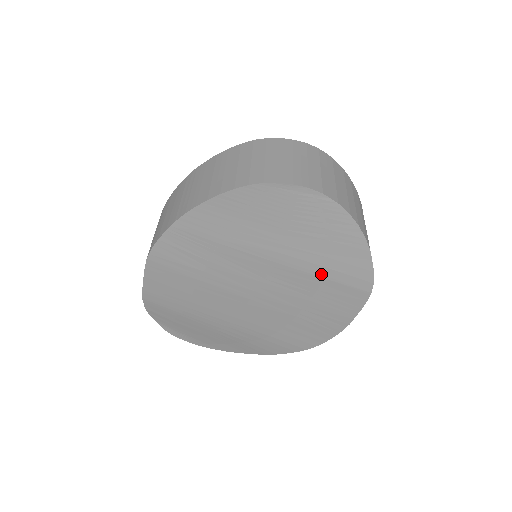
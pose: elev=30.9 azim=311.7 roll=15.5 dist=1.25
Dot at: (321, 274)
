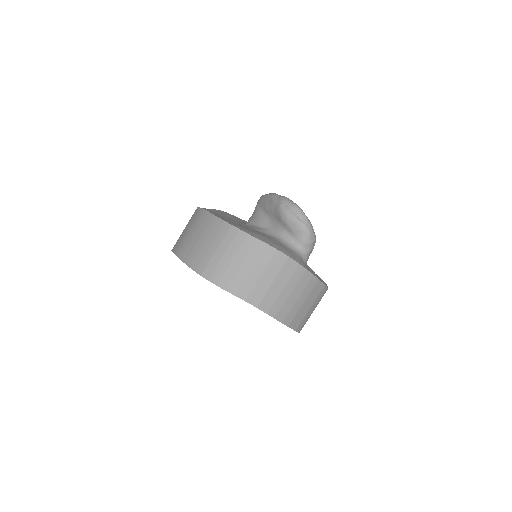
Dot at: occluded
